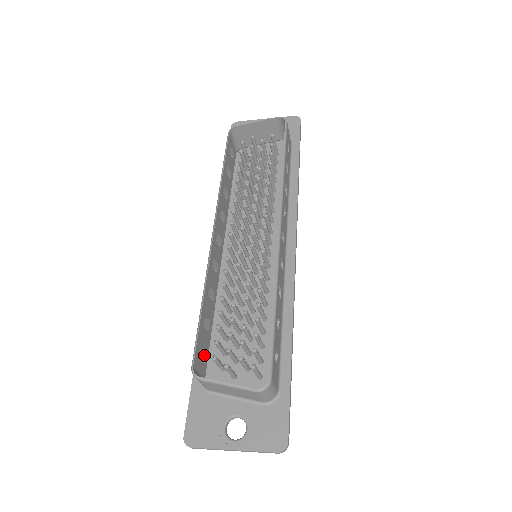
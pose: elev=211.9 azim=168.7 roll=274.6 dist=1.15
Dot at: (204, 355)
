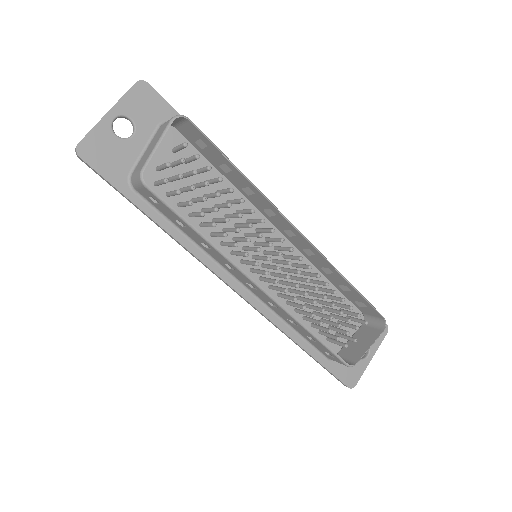
Dot at: occluded
